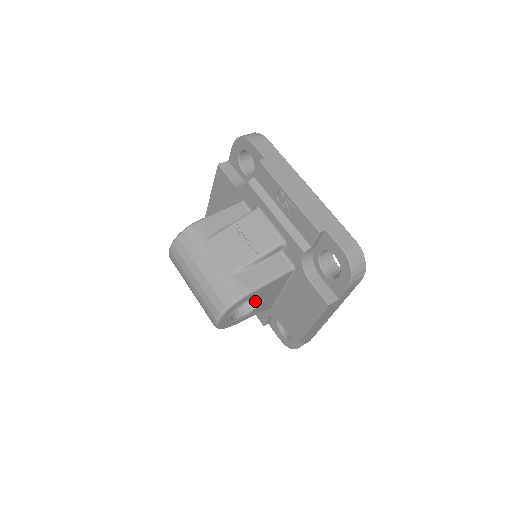
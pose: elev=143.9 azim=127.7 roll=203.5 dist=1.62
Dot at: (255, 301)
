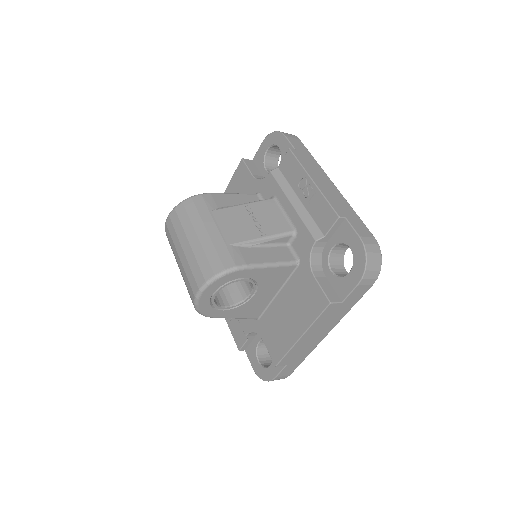
Dot at: (245, 295)
